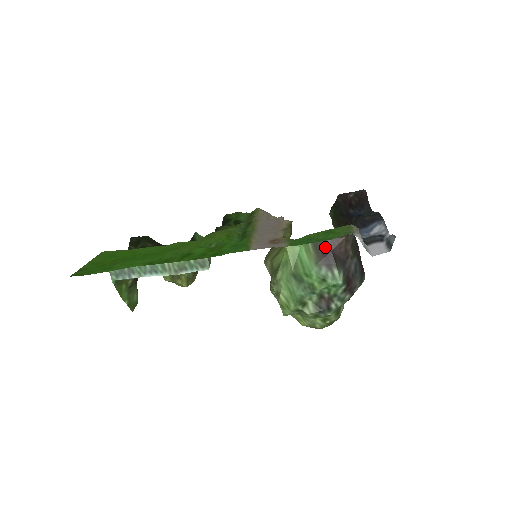
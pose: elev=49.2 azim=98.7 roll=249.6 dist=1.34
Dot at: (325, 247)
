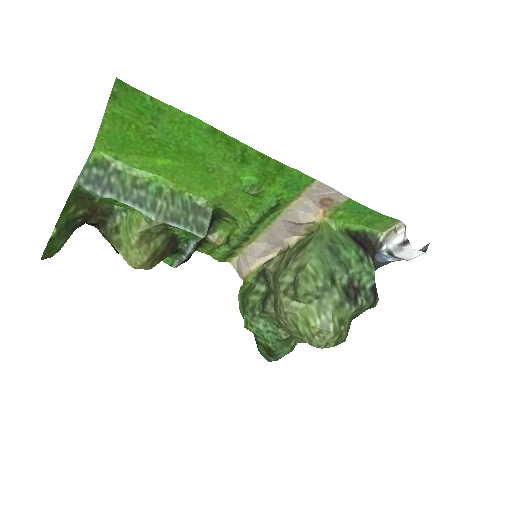
Dot at: (359, 240)
